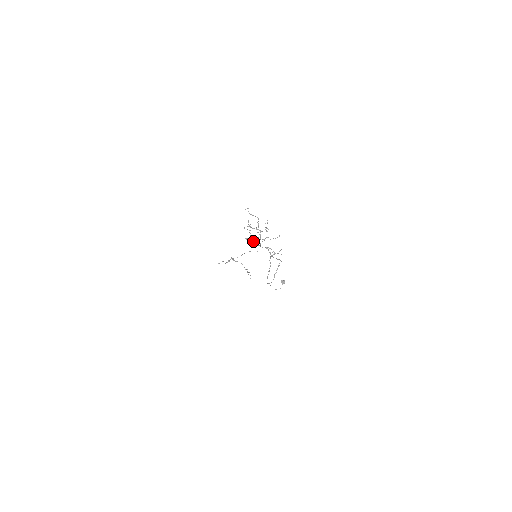
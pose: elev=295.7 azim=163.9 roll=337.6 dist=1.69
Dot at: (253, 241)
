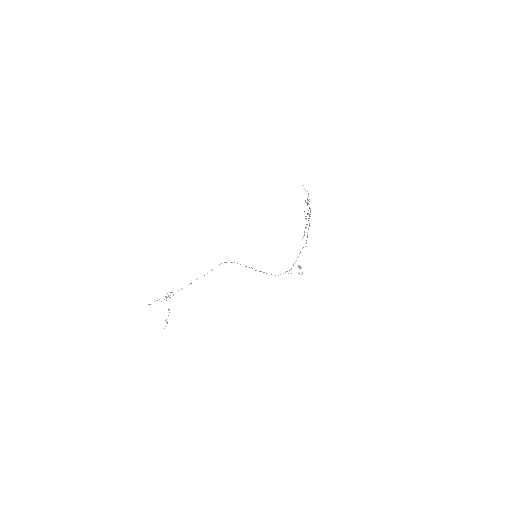
Dot at: (308, 214)
